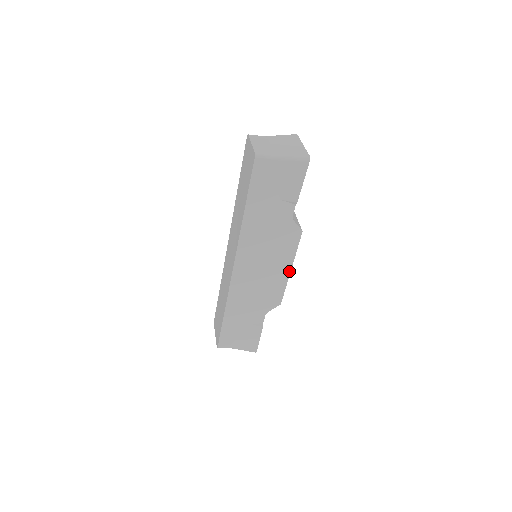
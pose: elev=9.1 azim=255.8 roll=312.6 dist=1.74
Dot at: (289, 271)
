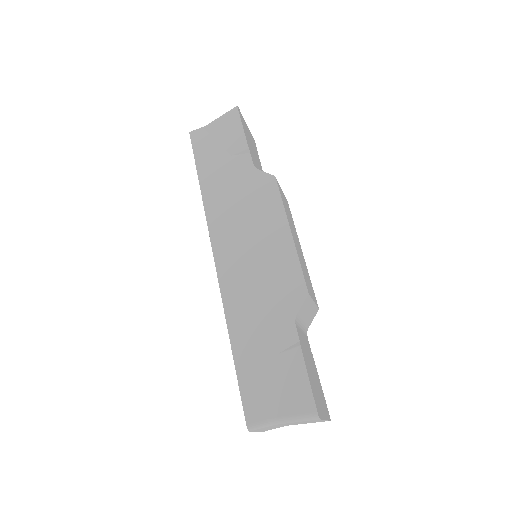
Dot at: (289, 234)
